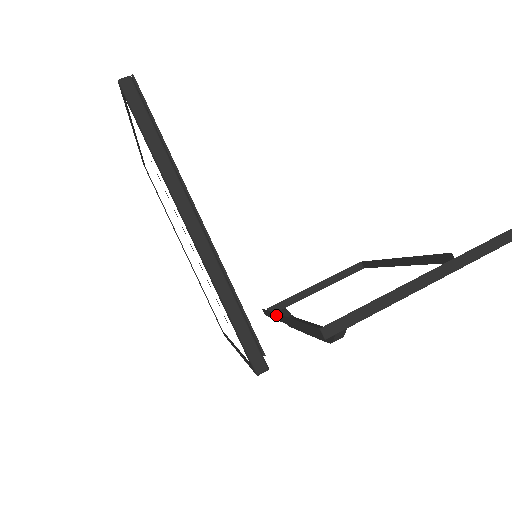
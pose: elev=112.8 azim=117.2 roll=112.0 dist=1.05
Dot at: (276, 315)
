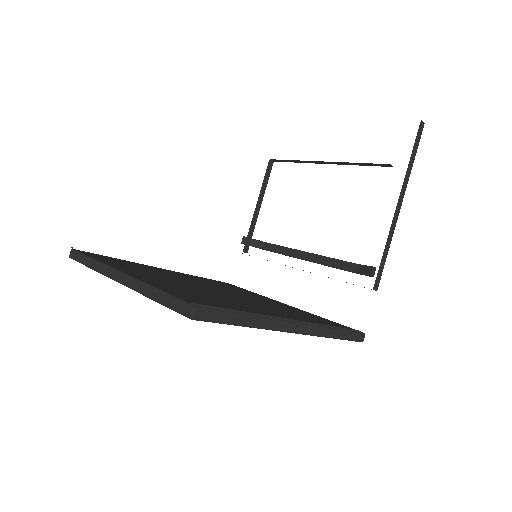
Dot at: occluded
